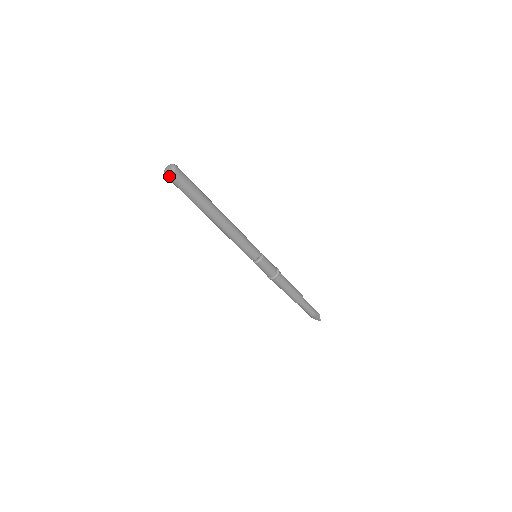
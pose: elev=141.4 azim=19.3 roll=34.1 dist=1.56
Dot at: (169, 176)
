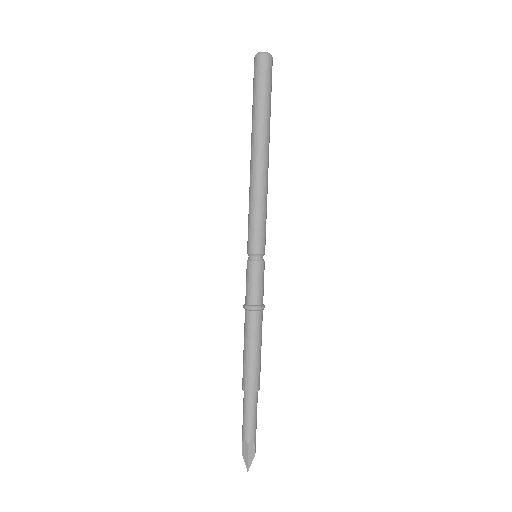
Dot at: (257, 56)
